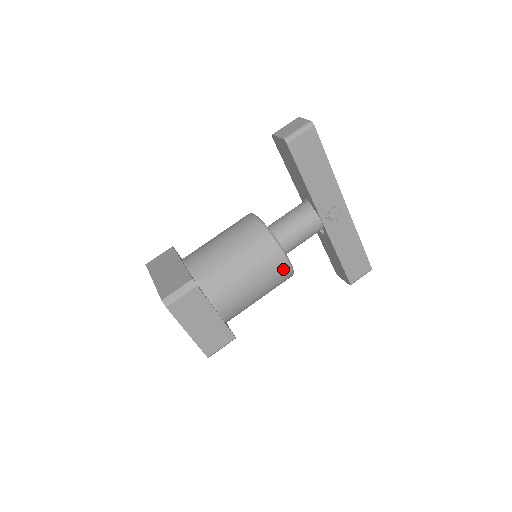
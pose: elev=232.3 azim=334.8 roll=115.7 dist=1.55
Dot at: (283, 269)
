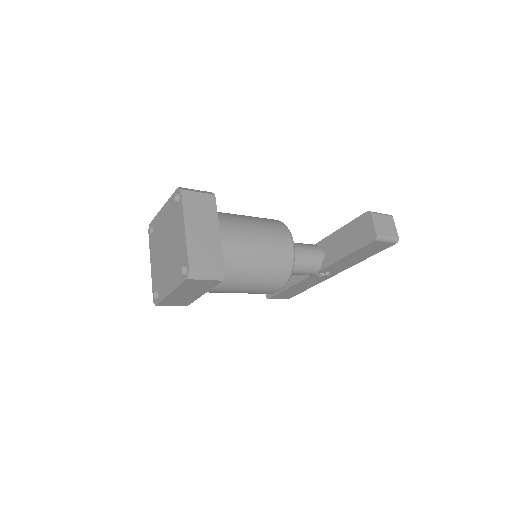
Dot at: (268, 293)
